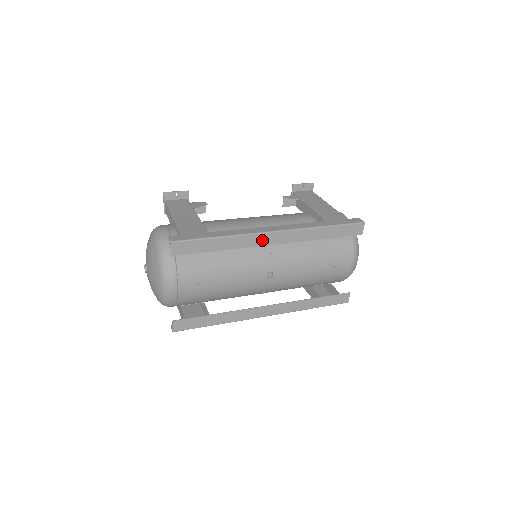
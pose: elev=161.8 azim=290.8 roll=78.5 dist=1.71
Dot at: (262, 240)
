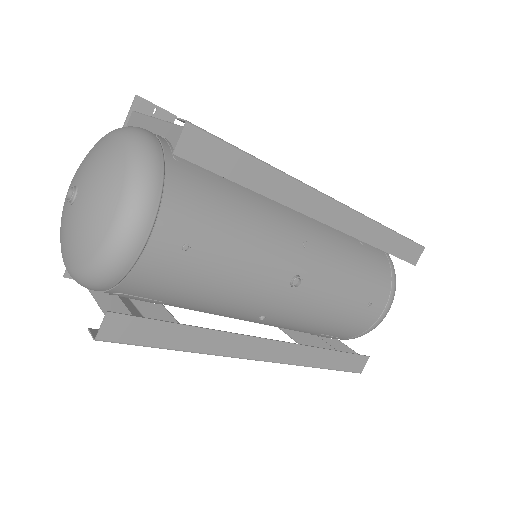
Dot at: (316, 206)
